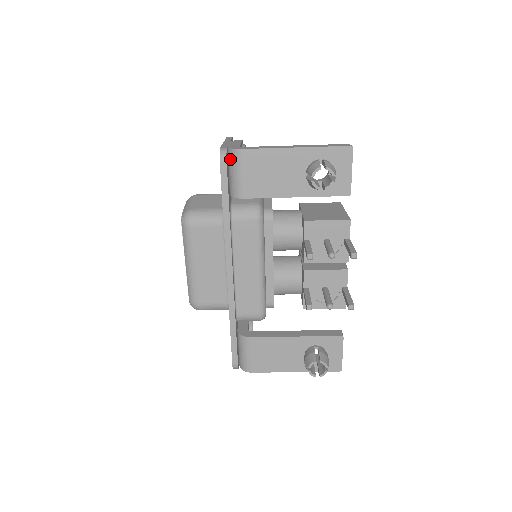
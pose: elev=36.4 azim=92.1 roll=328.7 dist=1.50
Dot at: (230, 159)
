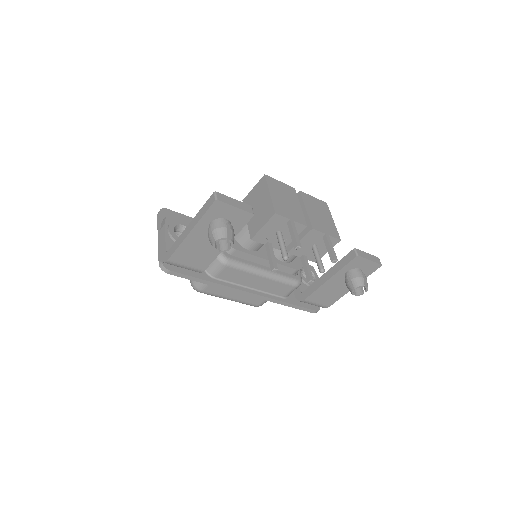
Dot at: (170, 264)
